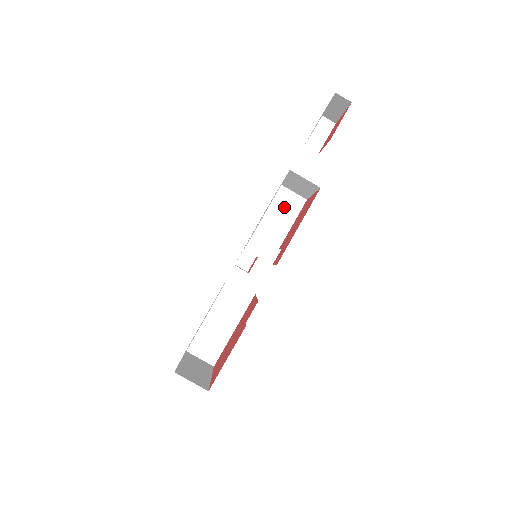
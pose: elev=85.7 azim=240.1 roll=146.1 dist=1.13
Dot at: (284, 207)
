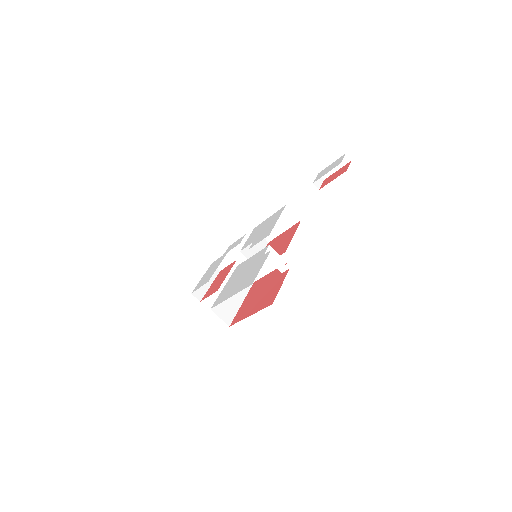
Dot at: occluded
